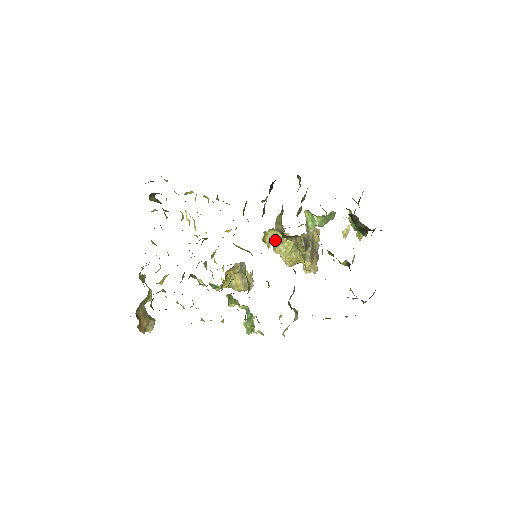
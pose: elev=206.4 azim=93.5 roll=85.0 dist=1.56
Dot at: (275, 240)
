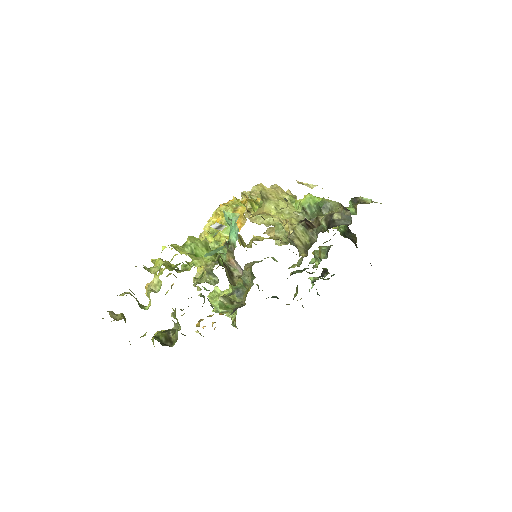
Dot at: (261, 213)
